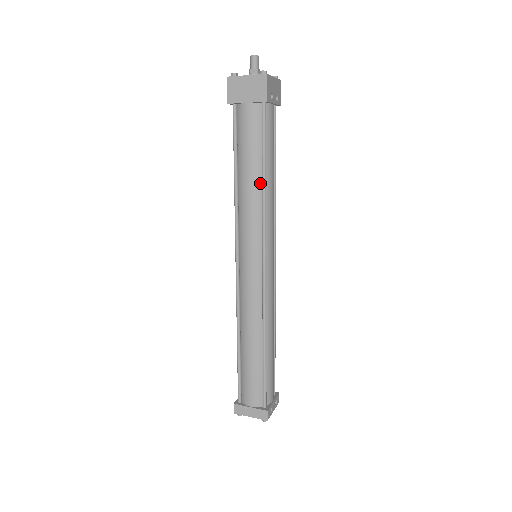
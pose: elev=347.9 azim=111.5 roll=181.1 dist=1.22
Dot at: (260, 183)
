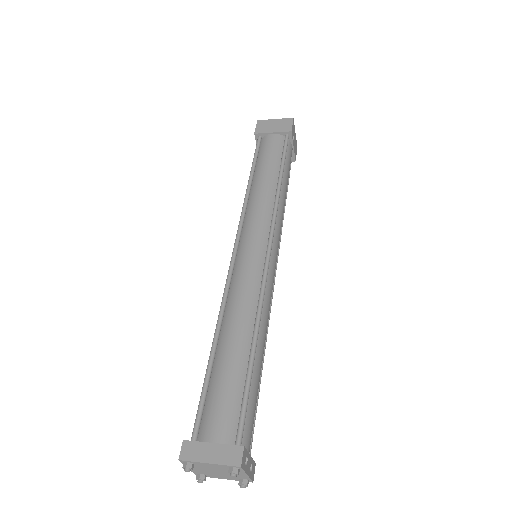
Dot at: (275, 183)
